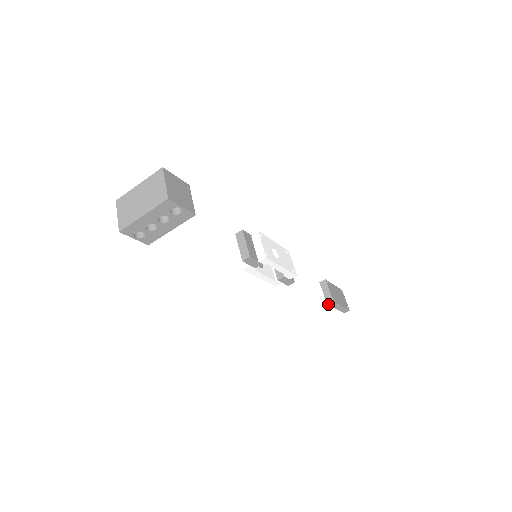
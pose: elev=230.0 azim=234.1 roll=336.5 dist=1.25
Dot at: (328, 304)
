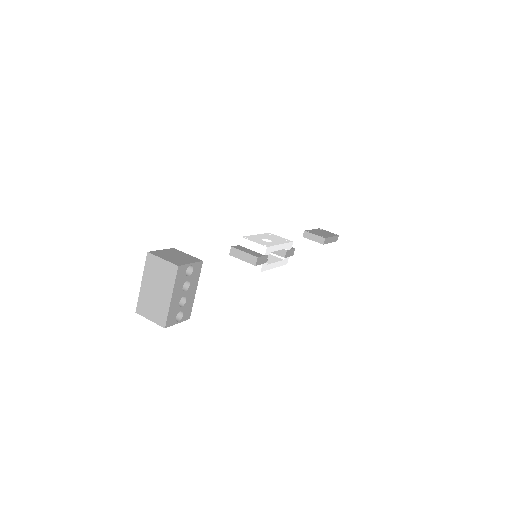
Dot at: occluded
